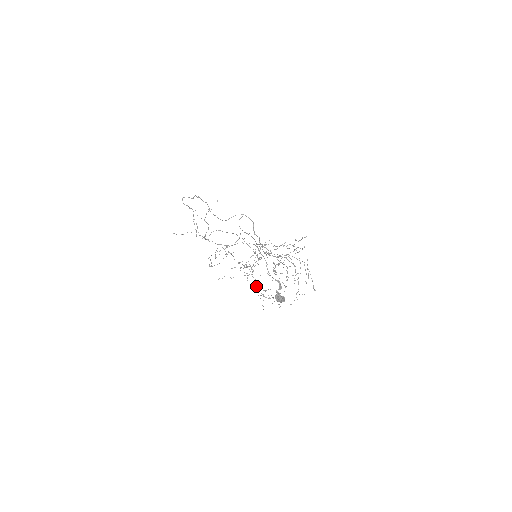
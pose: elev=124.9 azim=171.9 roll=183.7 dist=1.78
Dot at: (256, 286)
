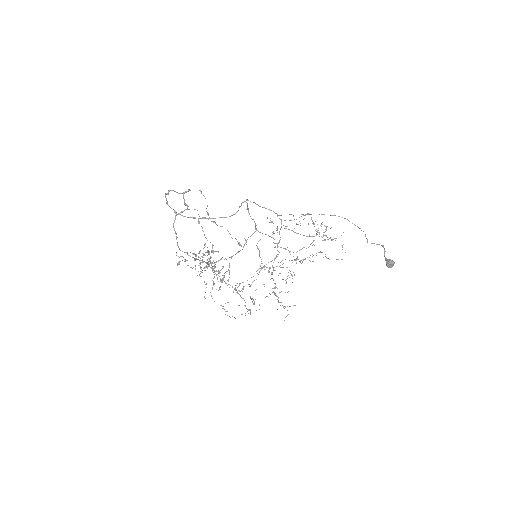
Dot at: (279, 292)
